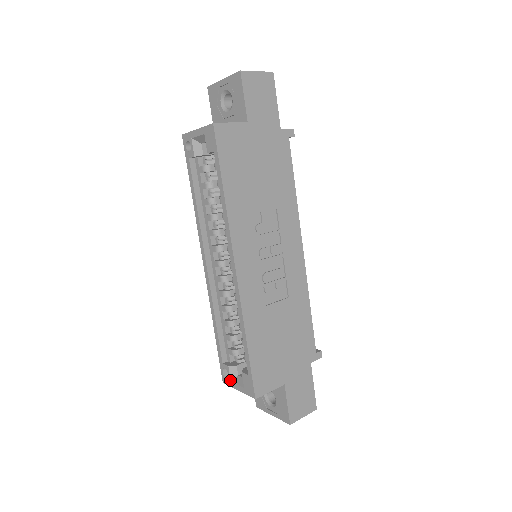
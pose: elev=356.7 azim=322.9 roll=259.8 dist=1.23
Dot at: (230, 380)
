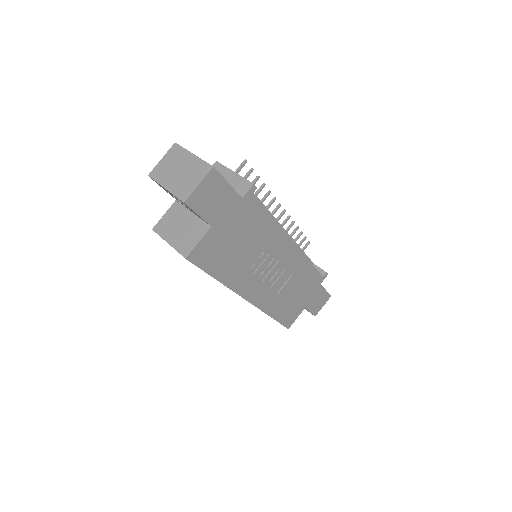
Dot at: occluded
